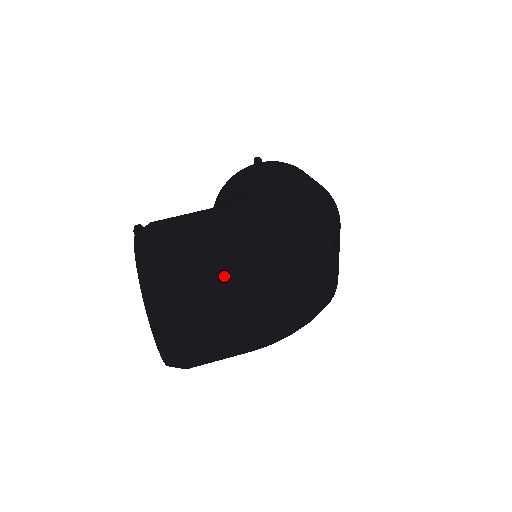
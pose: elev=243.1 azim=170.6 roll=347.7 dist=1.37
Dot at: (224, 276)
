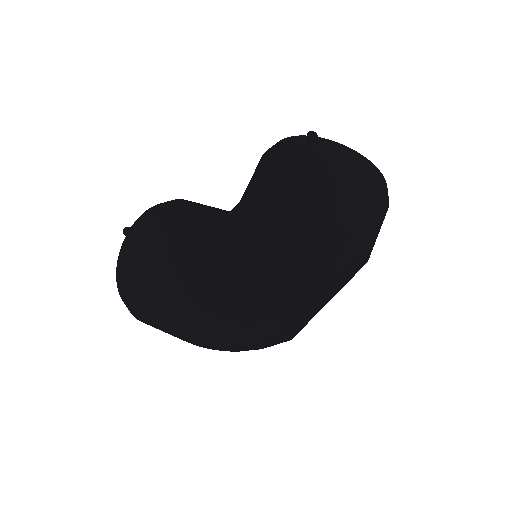
Dot at: (164, 318)
